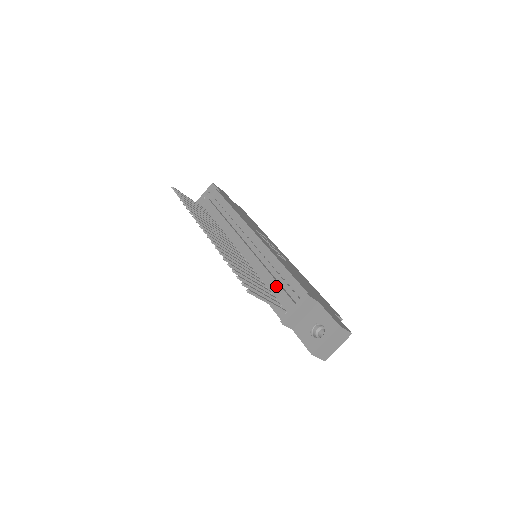
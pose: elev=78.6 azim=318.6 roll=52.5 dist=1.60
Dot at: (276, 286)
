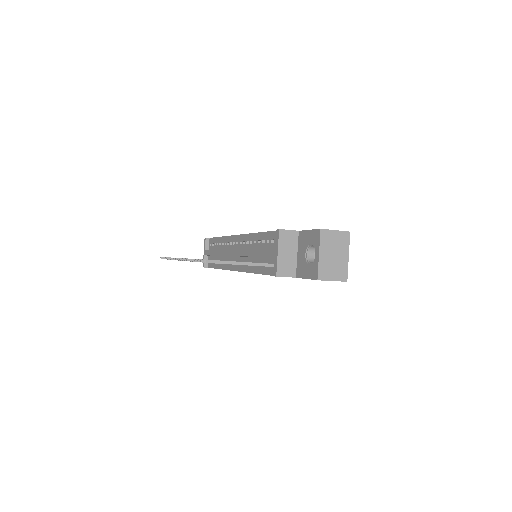
Dot at: (259, 252)
